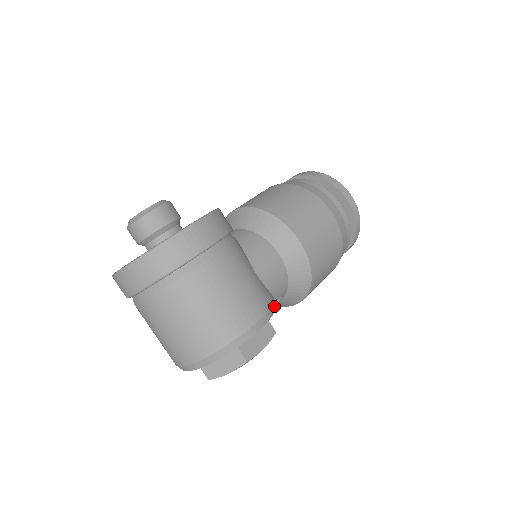
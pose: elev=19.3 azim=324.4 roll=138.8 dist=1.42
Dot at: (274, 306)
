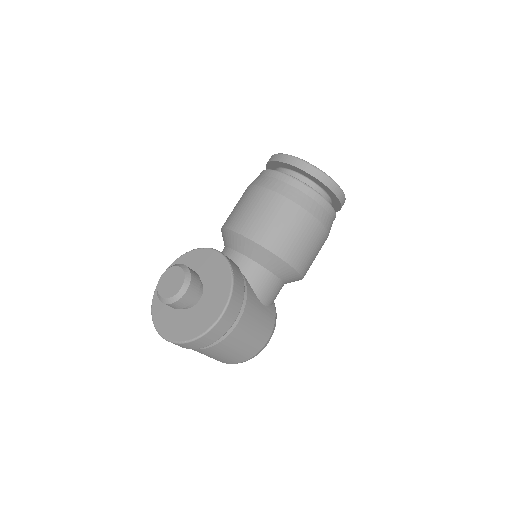
Dot at: (276, 317)
